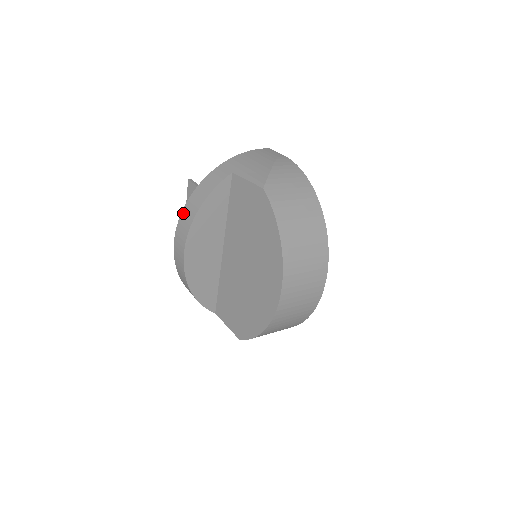
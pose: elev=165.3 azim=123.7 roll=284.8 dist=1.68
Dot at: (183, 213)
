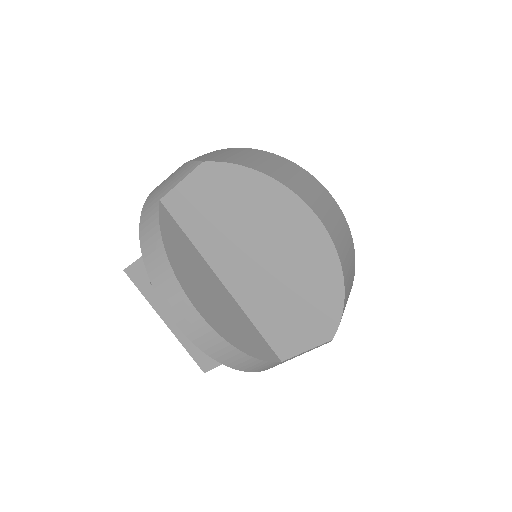
Dot at: (154, 281)
